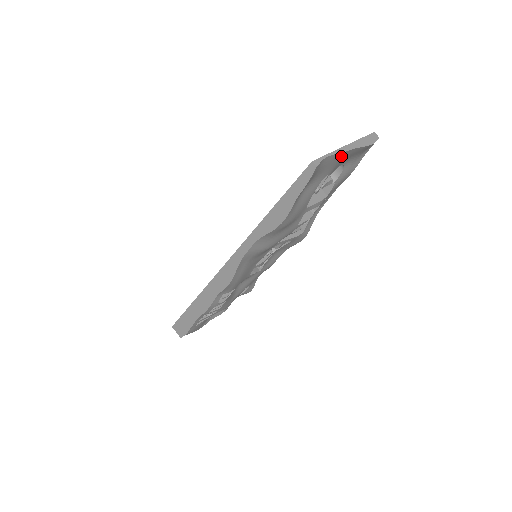
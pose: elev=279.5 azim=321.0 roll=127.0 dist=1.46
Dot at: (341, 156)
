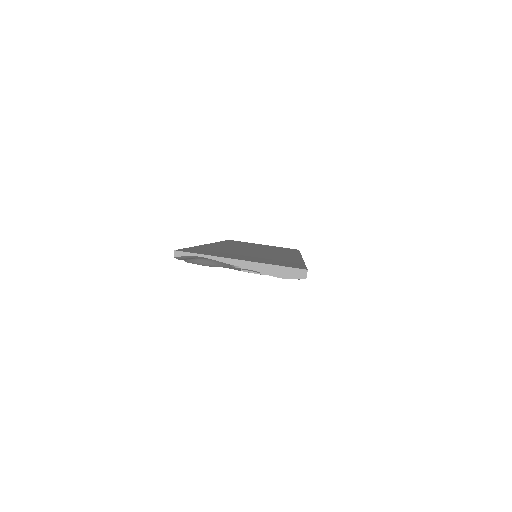
Dot at: (233, 263)
